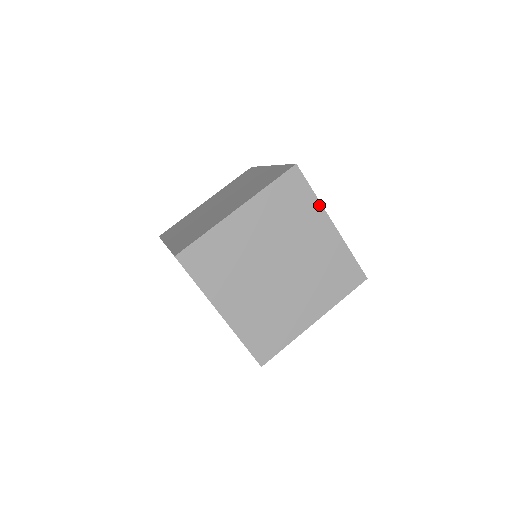
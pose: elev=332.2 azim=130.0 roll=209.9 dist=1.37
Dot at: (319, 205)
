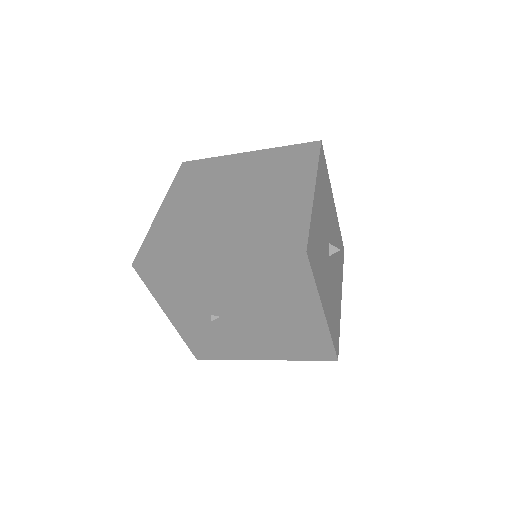
Dot at: (315, 171)
